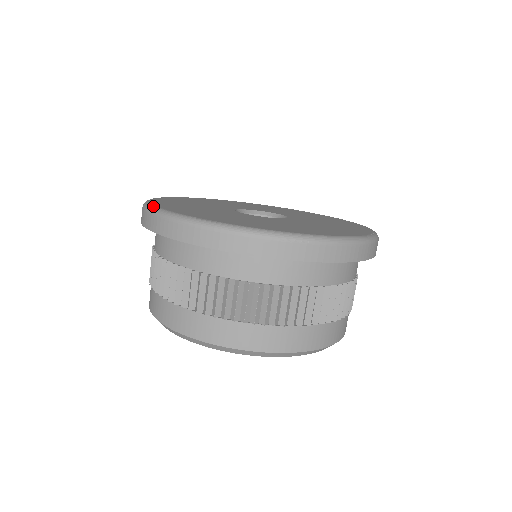
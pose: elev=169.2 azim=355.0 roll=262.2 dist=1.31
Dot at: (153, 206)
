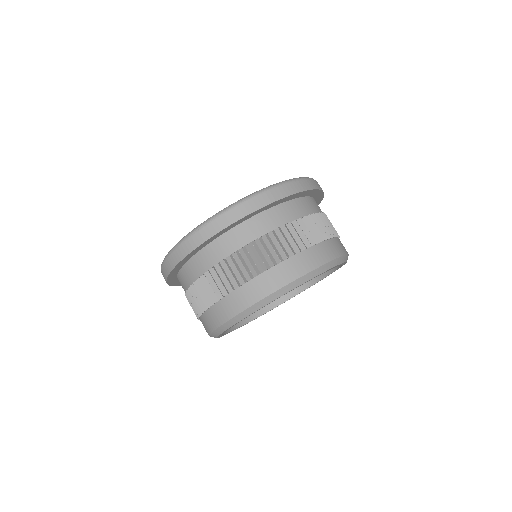
Dot at: (228, 206)
